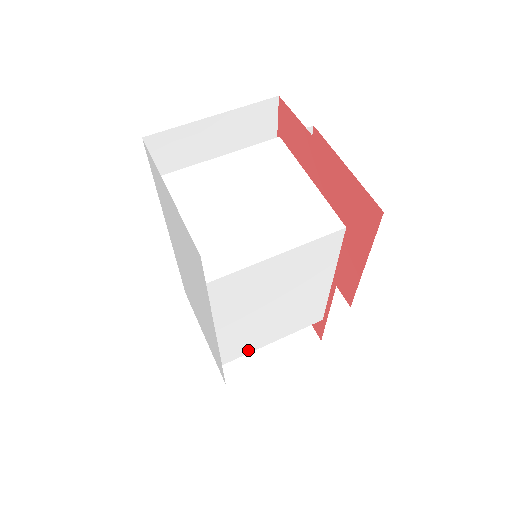
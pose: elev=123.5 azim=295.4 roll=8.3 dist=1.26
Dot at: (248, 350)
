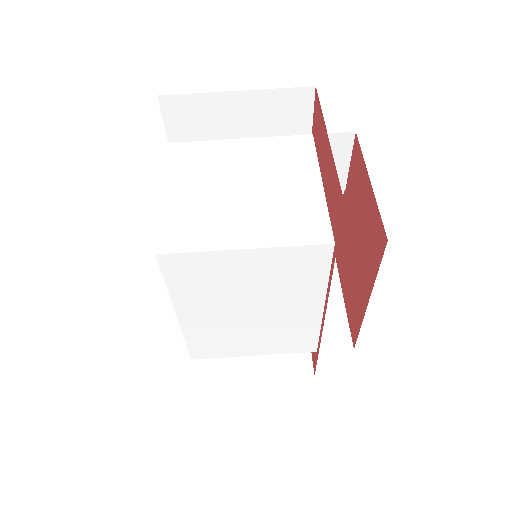
Dot at: (223, 353)
